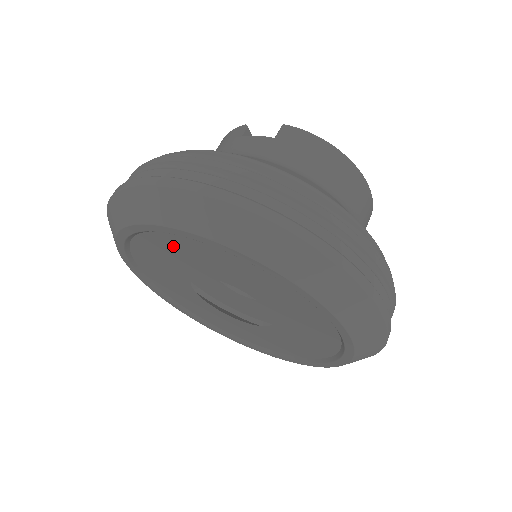
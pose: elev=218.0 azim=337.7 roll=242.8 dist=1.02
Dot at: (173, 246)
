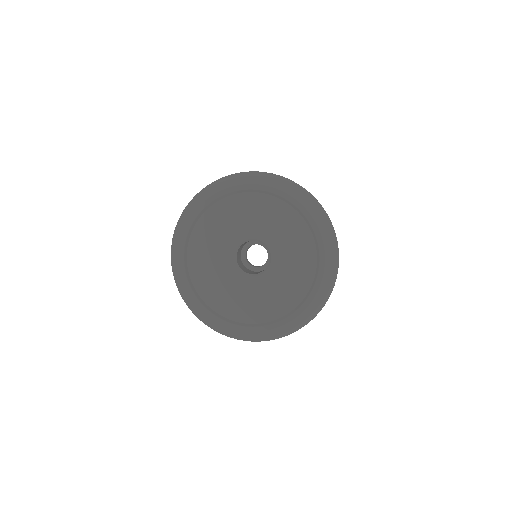
Dot at: (218, 216)
